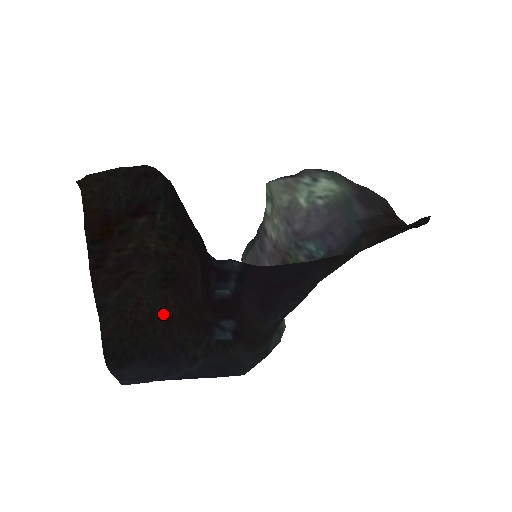
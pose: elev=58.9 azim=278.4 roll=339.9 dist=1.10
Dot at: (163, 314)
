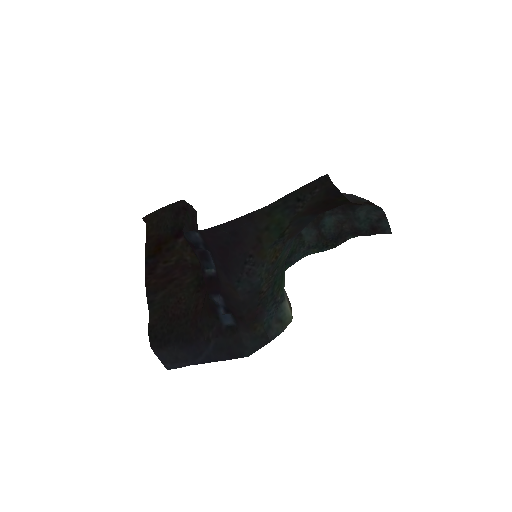
Dot at: (194, 310)
